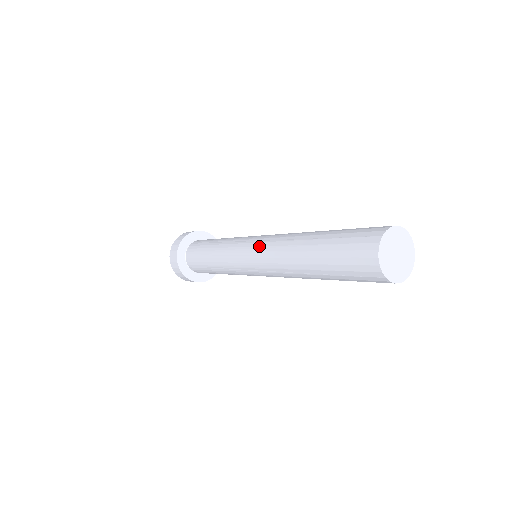
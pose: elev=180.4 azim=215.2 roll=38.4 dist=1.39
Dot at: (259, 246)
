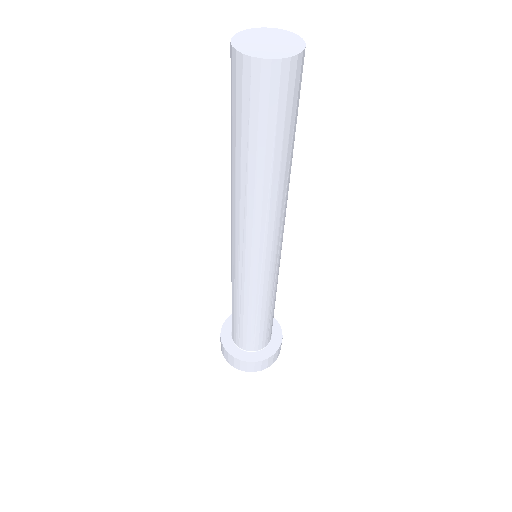
Dot at: occluded
